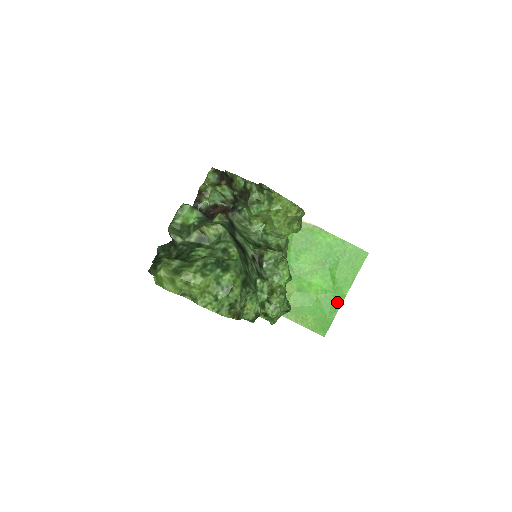
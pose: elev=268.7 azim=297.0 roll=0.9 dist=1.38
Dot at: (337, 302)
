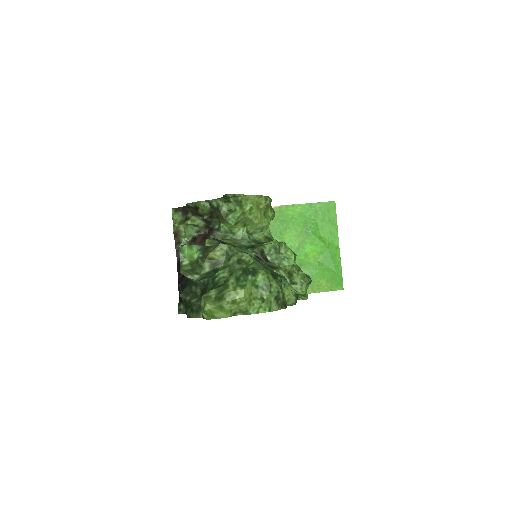
Dot at: (336, 255)
